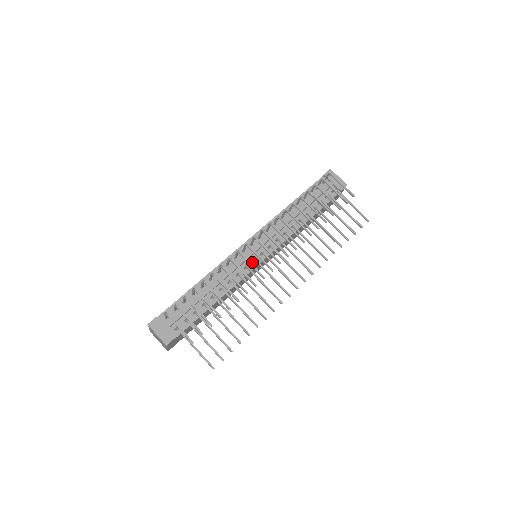
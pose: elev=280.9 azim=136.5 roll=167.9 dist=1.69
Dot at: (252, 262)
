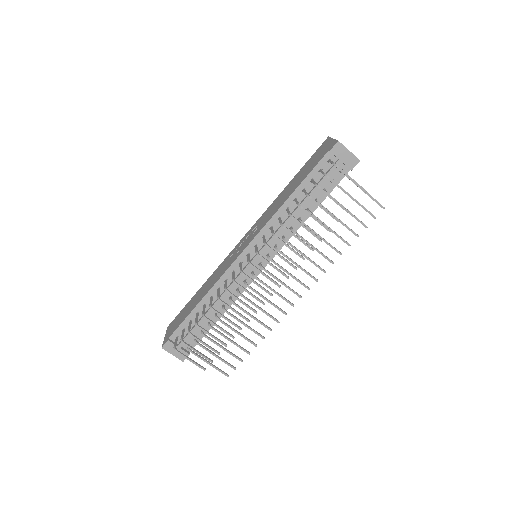
Dot at: (251, 273)
